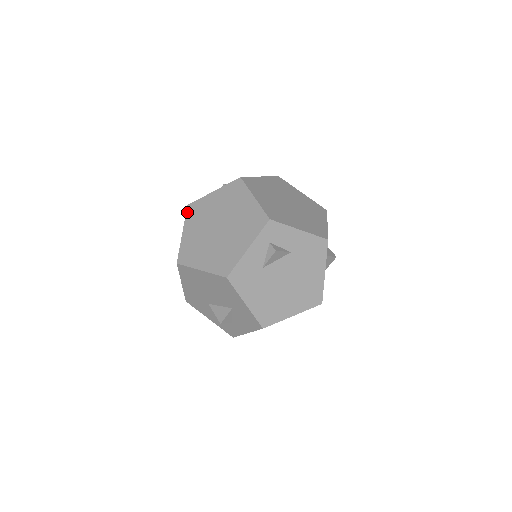
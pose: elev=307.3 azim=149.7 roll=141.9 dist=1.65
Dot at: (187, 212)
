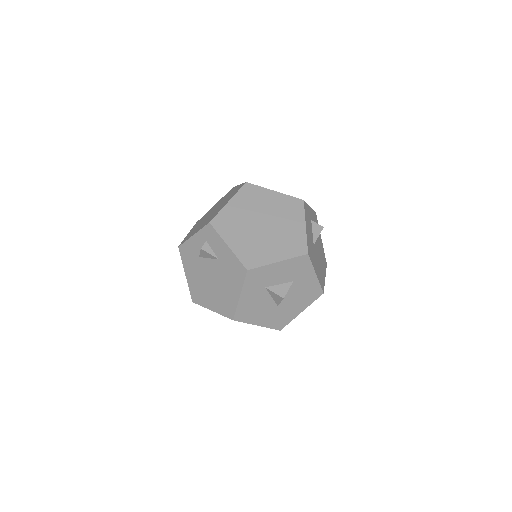
Dot at: (228, 192)
